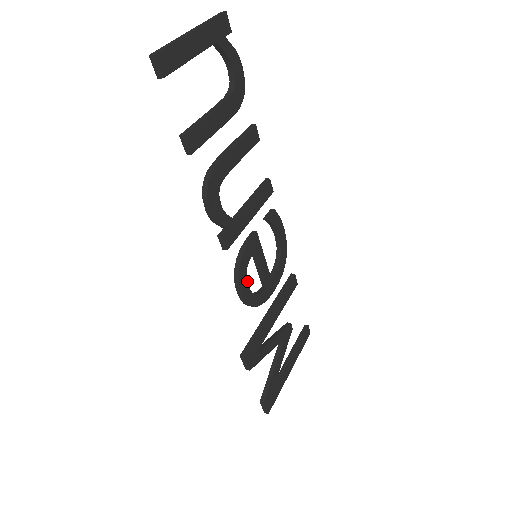
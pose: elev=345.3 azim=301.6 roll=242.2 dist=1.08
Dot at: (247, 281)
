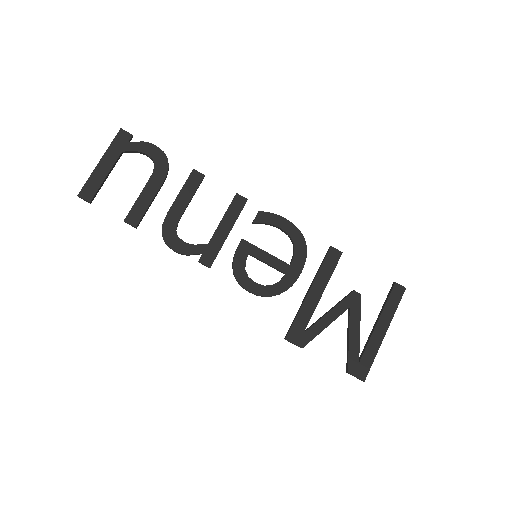
Dot at: (252, 280)
